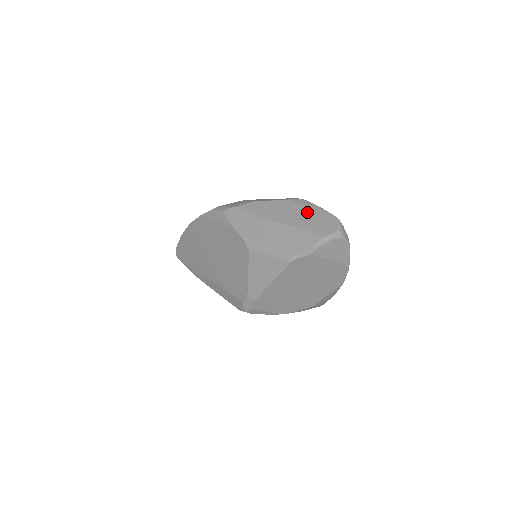
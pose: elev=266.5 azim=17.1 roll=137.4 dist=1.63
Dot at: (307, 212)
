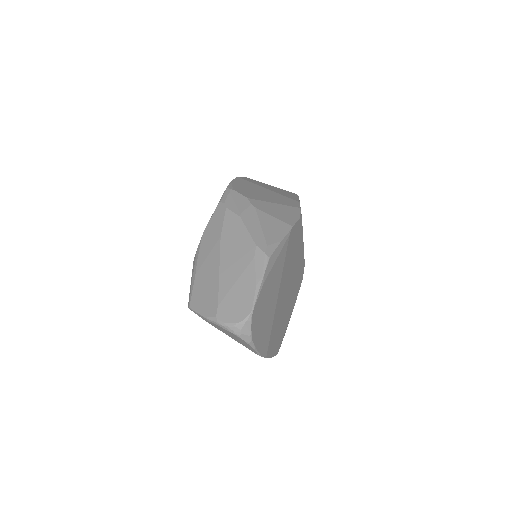
Dot at: (245, 277)
